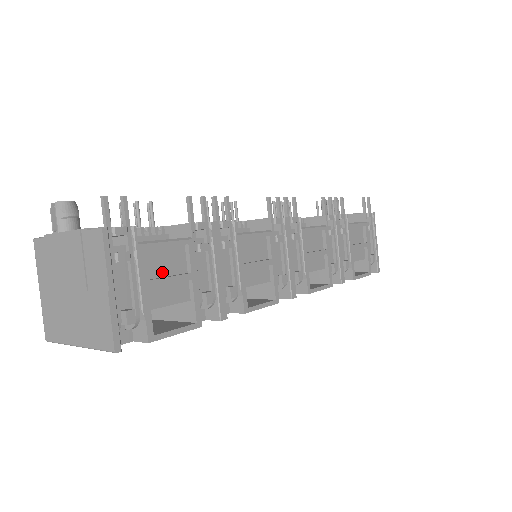
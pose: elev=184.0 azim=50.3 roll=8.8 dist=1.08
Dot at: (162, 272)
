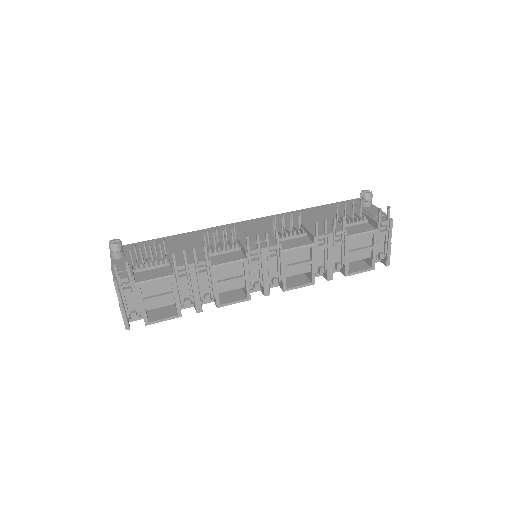
Dot at: (155, 293)
